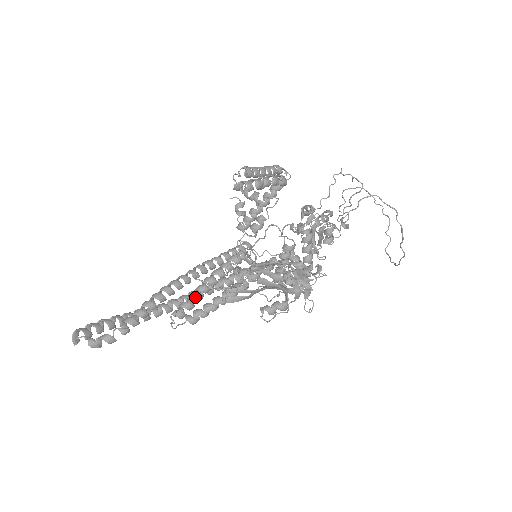
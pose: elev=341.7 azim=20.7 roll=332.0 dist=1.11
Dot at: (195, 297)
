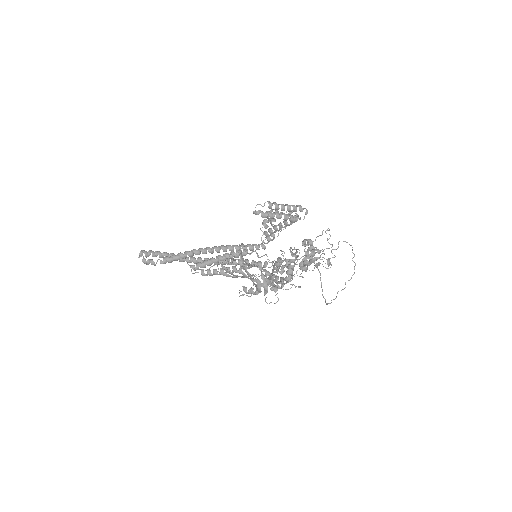
Dot at: (207, 263)
